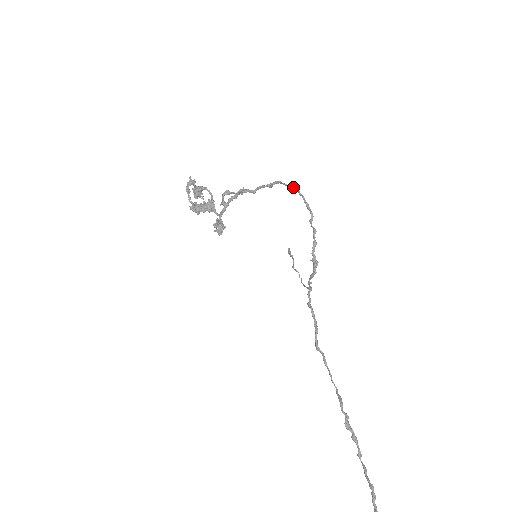
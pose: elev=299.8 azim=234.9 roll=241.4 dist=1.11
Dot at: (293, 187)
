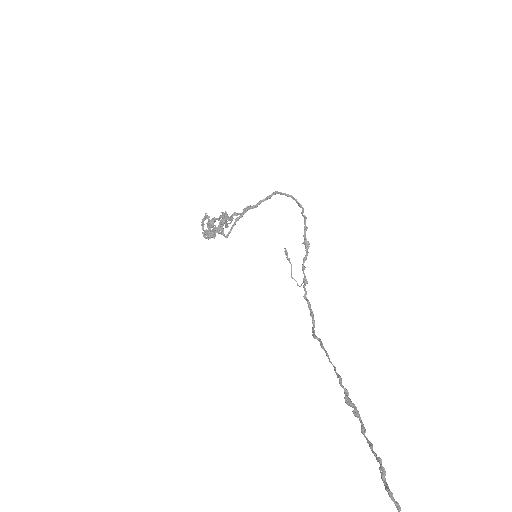
Dot at: (287, 194)
